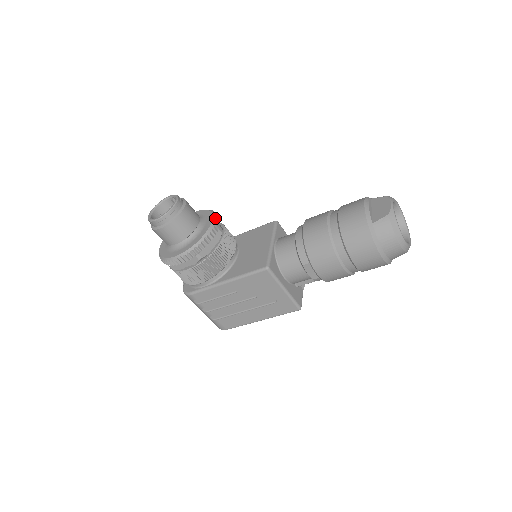
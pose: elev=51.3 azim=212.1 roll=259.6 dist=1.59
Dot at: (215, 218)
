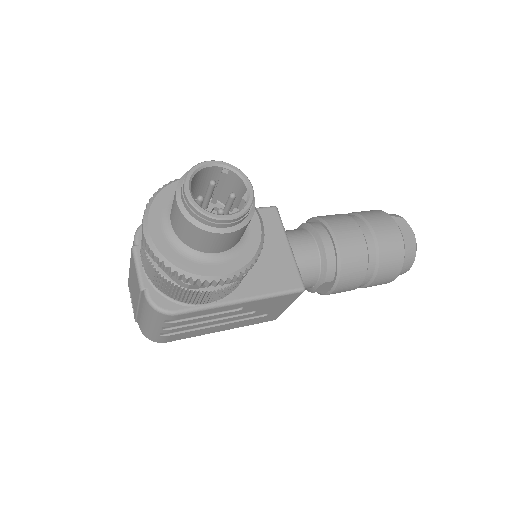
Dot at: occluded
